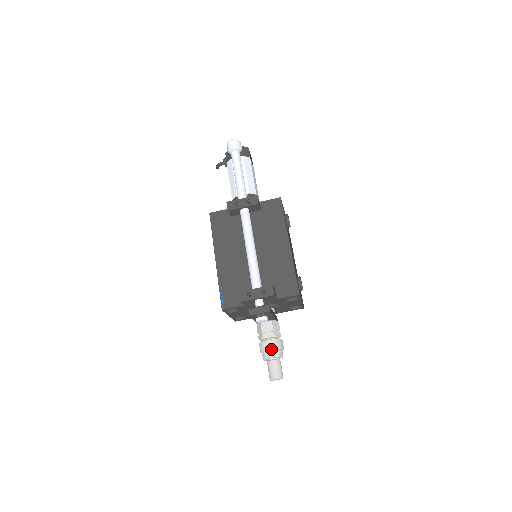
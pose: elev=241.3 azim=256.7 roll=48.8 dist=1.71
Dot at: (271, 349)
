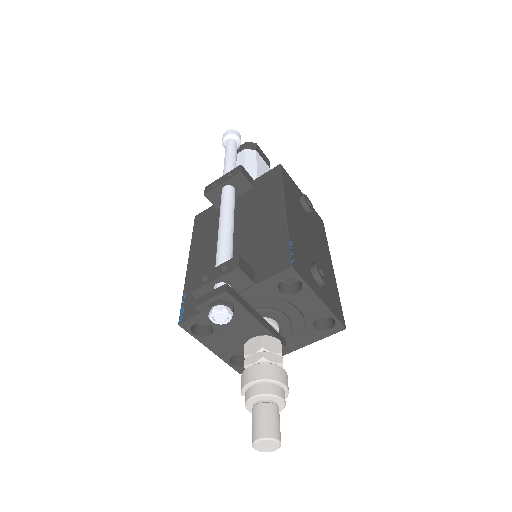
Dot at: (252, 380)
